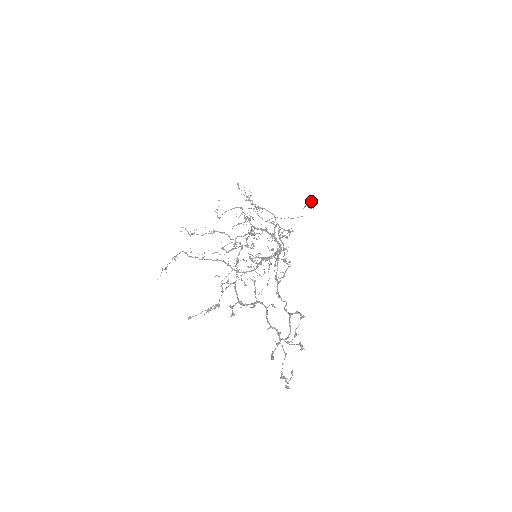
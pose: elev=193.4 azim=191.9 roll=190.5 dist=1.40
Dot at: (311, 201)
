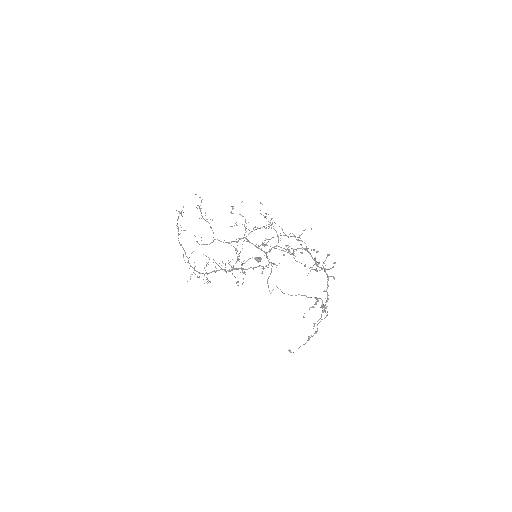
Dot at: (259, 257)
